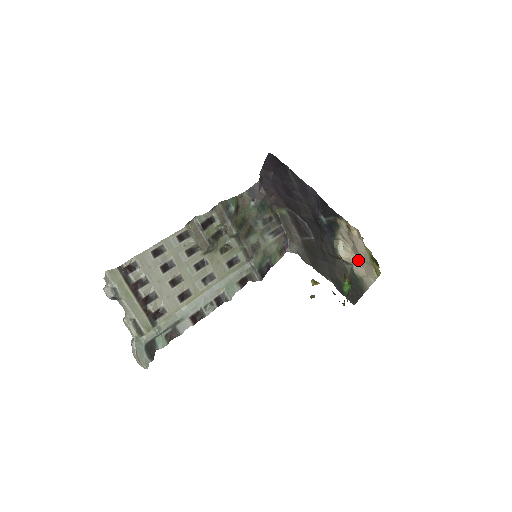
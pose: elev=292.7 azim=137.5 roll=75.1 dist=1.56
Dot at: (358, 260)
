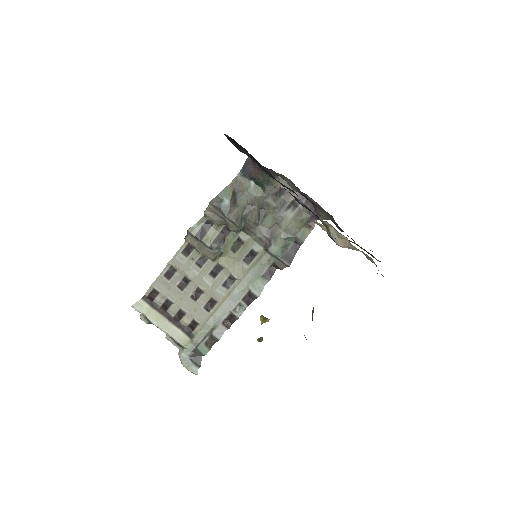
Dot at: (358, 249)
